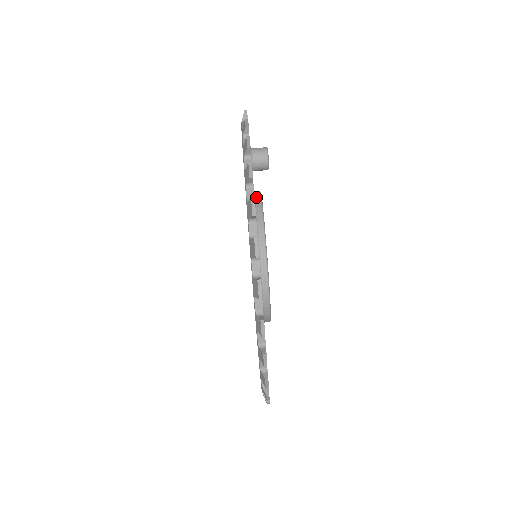
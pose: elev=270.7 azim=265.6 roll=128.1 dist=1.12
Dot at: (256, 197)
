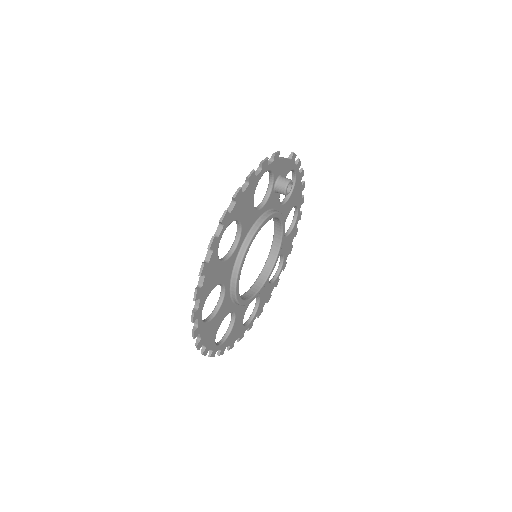
Dot at: (270, 211)
